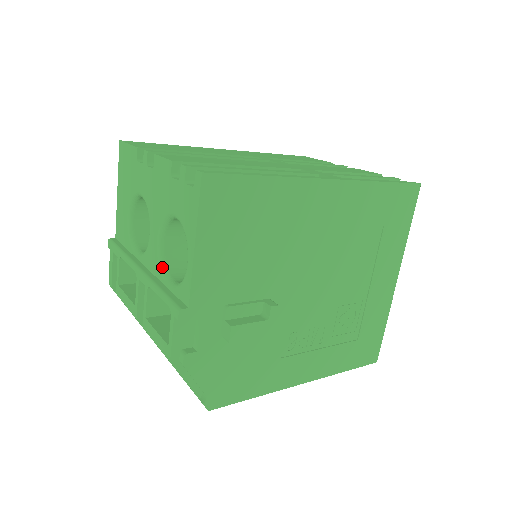
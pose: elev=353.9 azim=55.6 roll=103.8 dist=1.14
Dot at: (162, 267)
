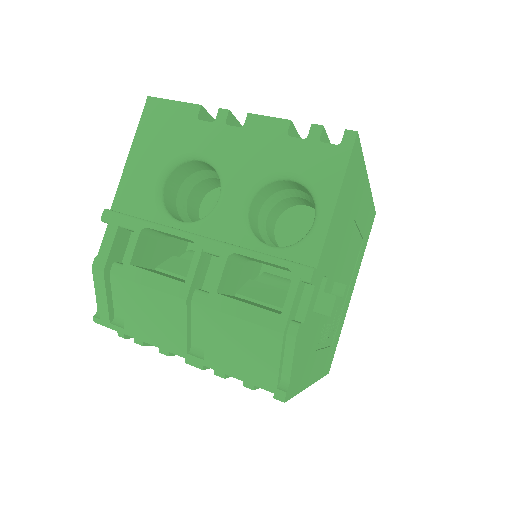
Dot at: (249, 233)
